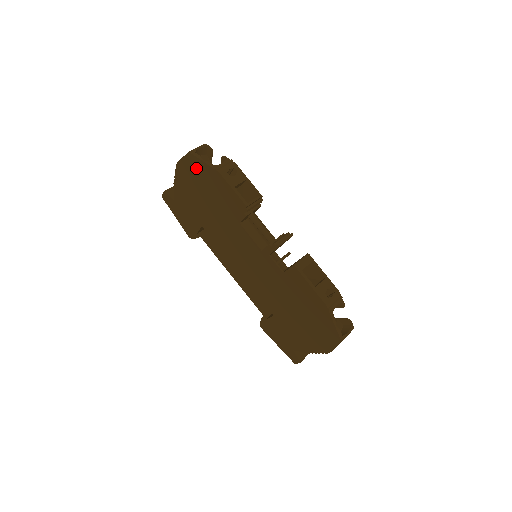
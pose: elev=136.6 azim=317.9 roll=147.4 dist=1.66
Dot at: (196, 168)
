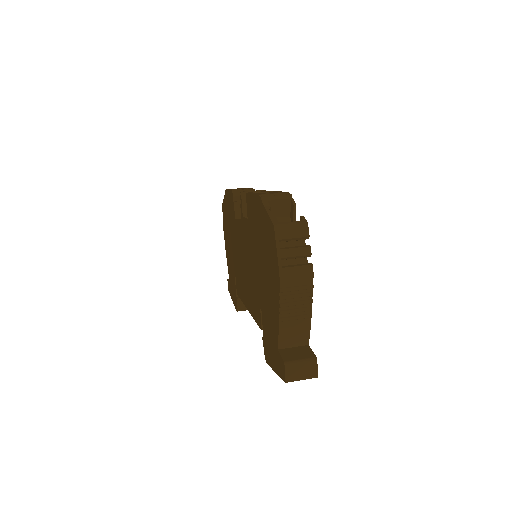
Dot at: occluded
